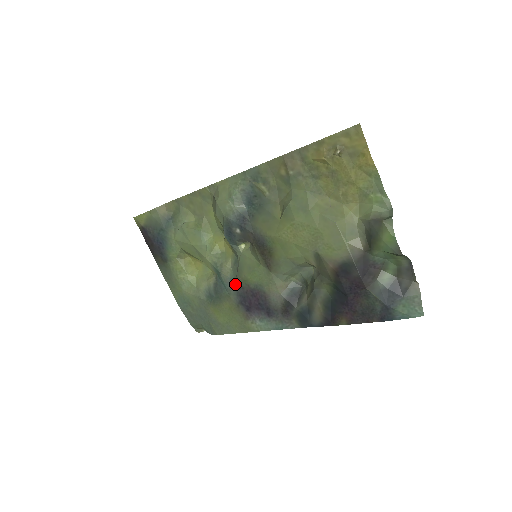
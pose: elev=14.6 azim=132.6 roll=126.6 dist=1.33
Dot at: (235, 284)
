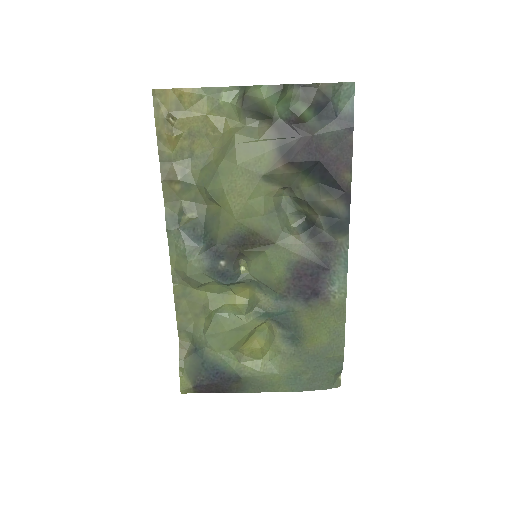
Dot at: (282, 297)
